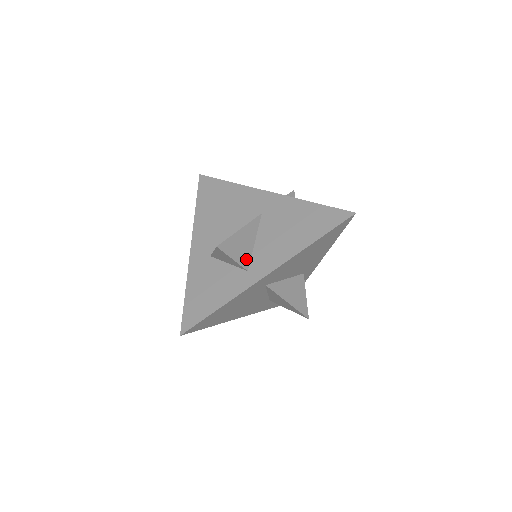
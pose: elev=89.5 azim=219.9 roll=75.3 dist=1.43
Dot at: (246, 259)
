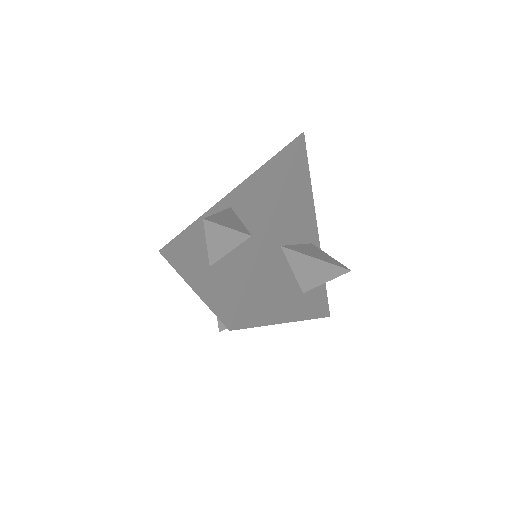
Dot at: (242, 229)
